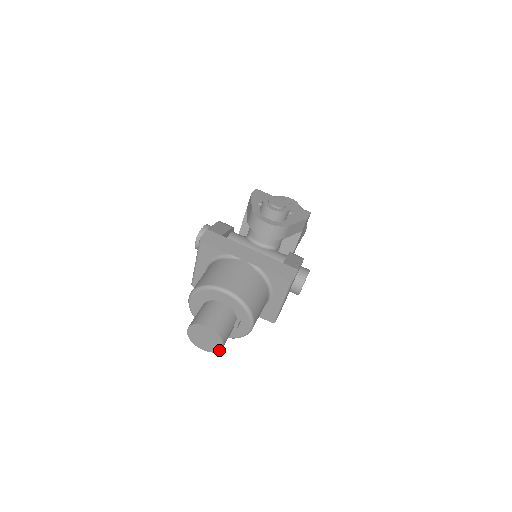
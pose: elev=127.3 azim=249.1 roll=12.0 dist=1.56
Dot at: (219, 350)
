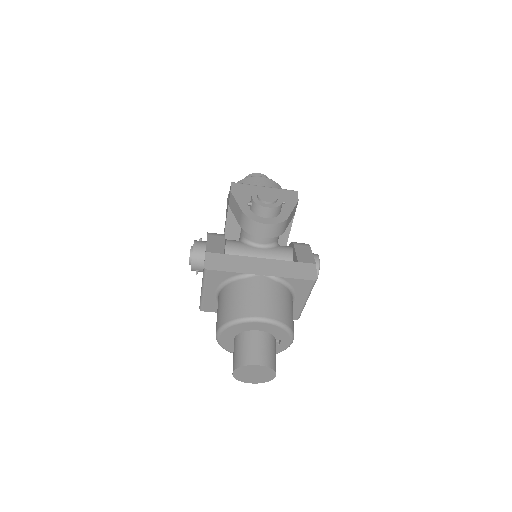
Dot at: (271, 379)
